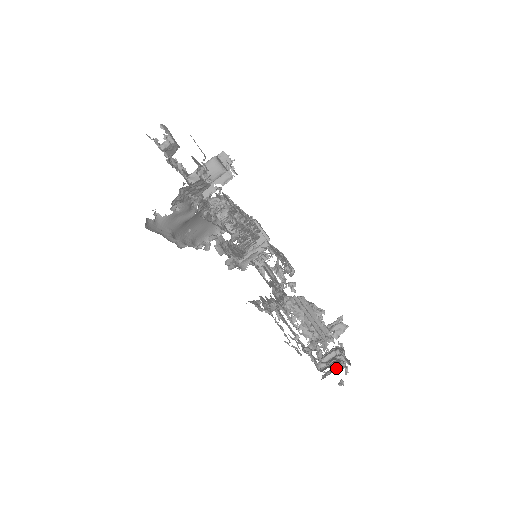
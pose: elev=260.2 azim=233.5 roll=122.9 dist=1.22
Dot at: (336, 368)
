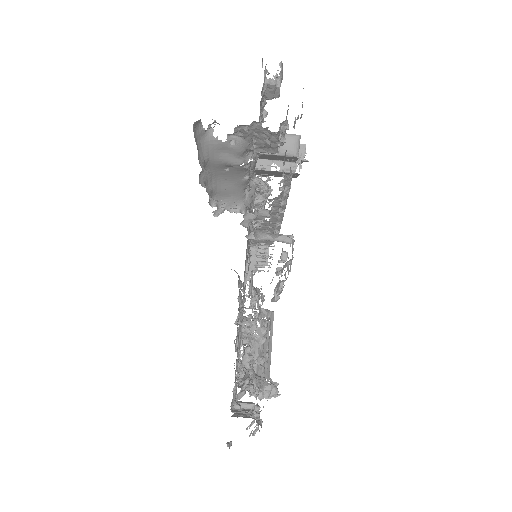
Dot at: (255, 417)
